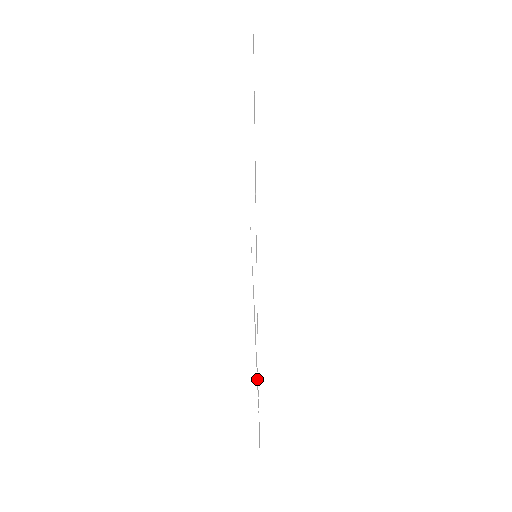
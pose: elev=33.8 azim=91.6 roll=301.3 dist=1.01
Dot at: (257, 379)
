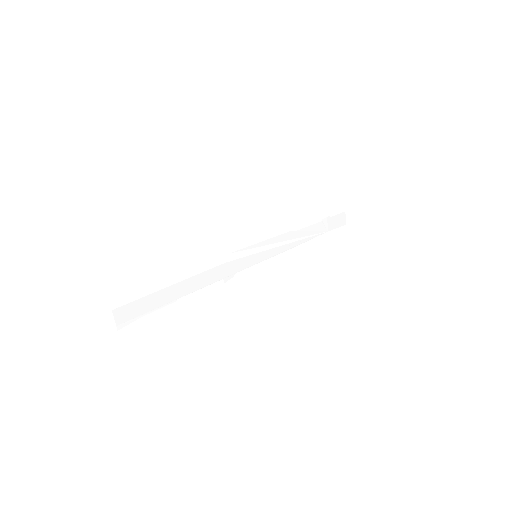
Dot at: (312, 231)
